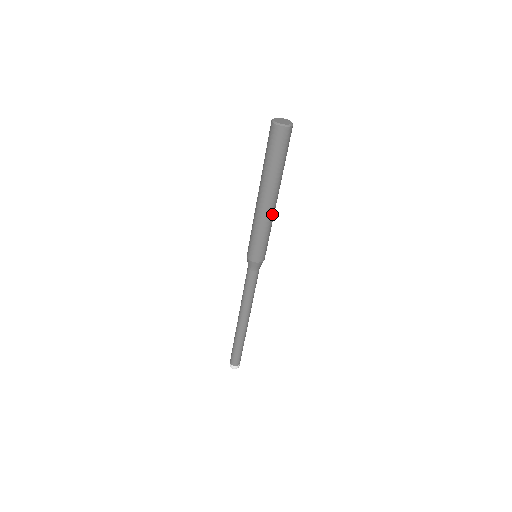
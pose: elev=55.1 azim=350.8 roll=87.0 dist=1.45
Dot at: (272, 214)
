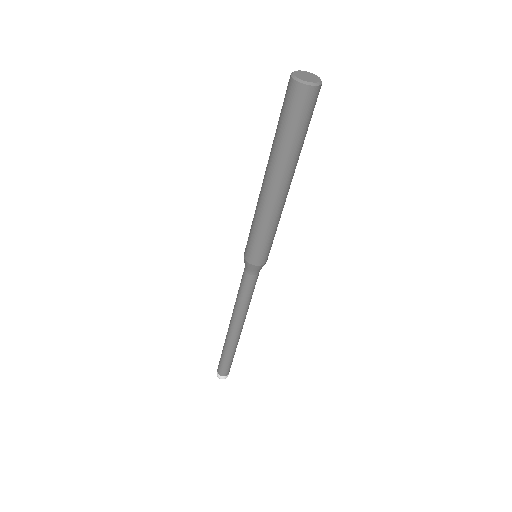
Dot at: (279, 207)
